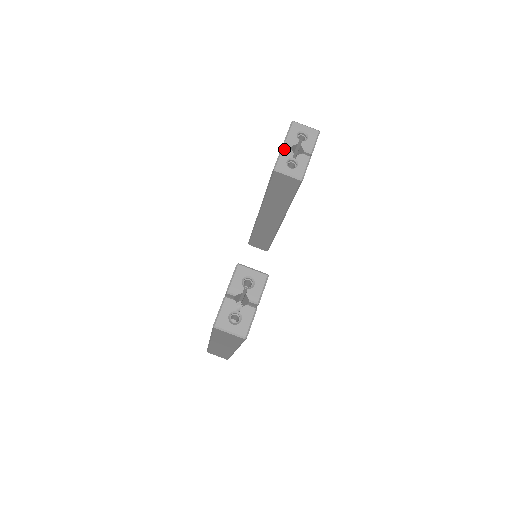
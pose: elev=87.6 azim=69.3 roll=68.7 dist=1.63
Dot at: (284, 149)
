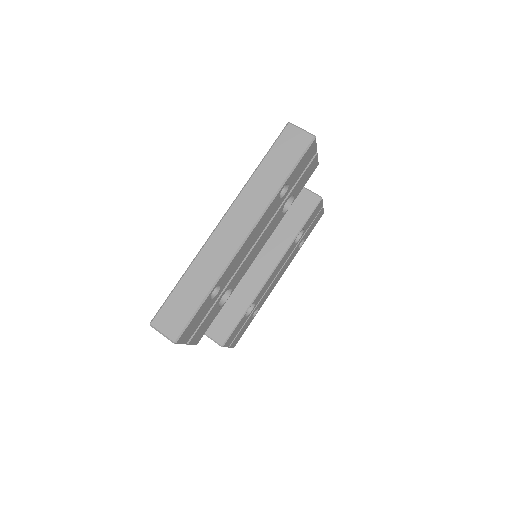
Dot at: occluded
